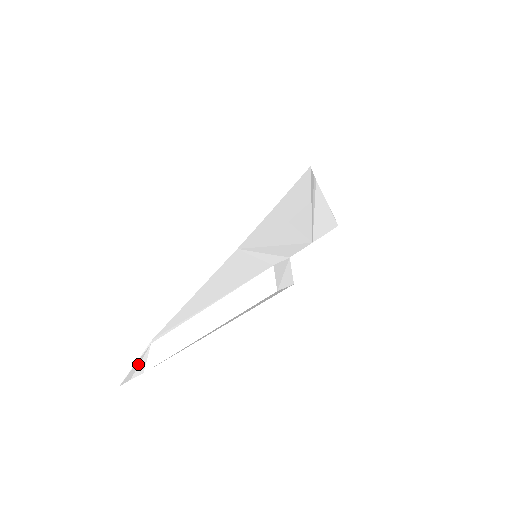
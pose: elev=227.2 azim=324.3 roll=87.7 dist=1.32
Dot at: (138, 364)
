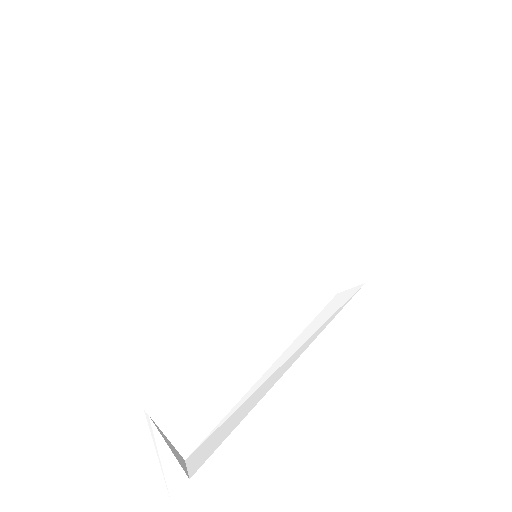
Dot at: (169, 452)
